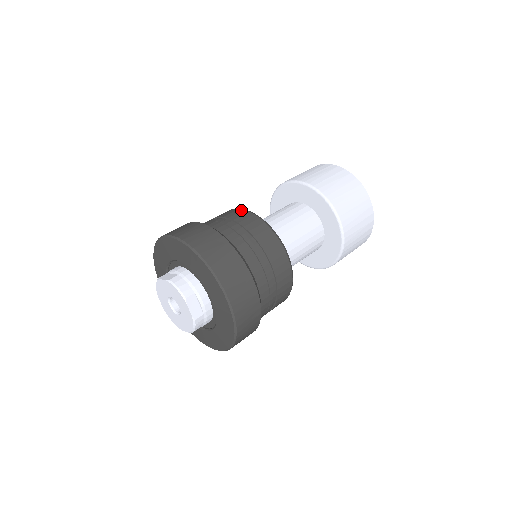
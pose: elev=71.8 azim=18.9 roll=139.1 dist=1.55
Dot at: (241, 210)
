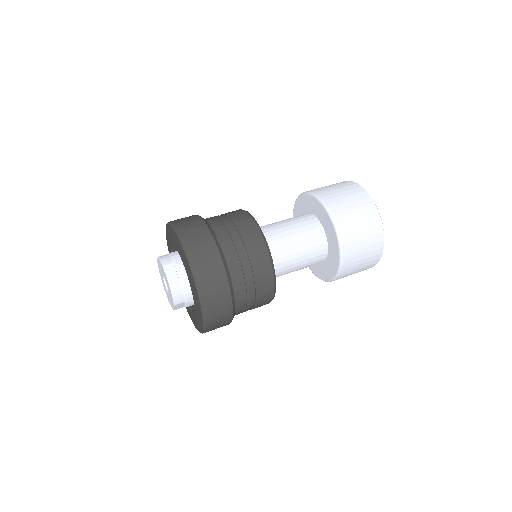
Dot at: (265, 250)
